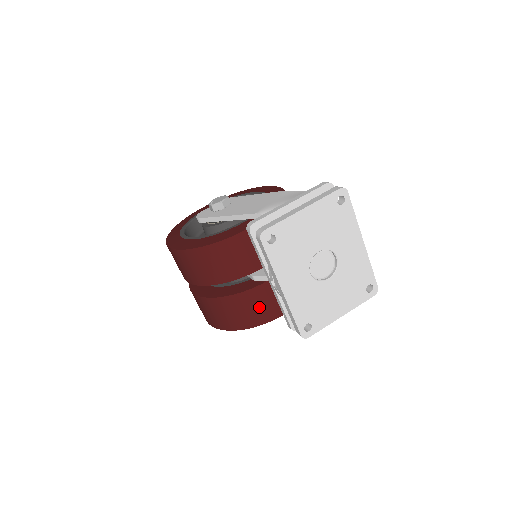
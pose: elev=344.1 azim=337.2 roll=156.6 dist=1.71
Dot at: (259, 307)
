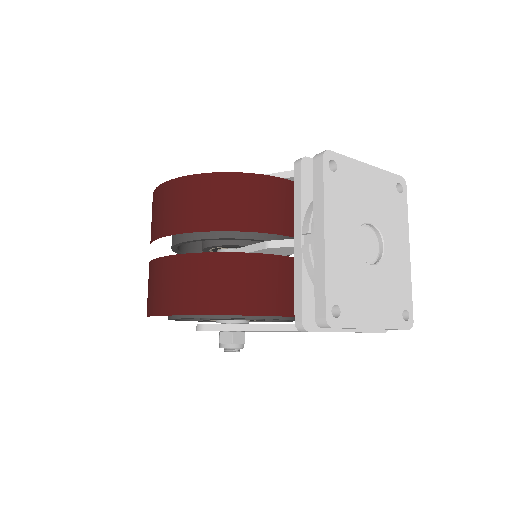
Dot at: (260, 286)
